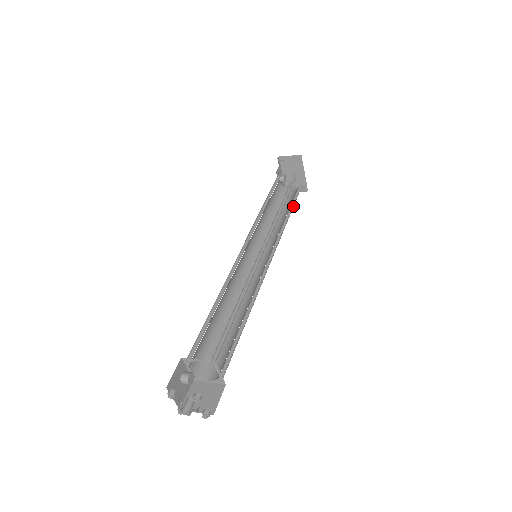
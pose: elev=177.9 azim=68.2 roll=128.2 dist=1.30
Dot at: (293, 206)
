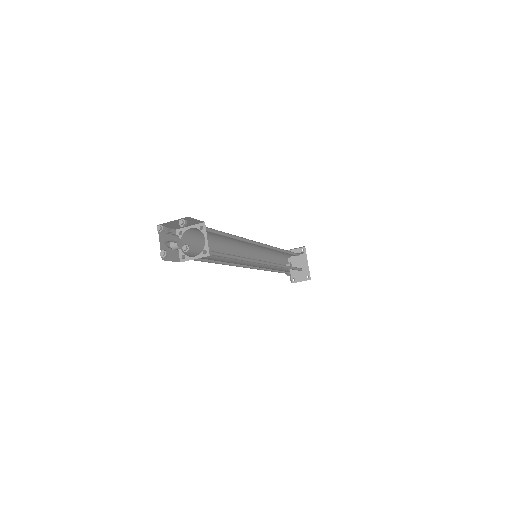
Dot at: occluded
